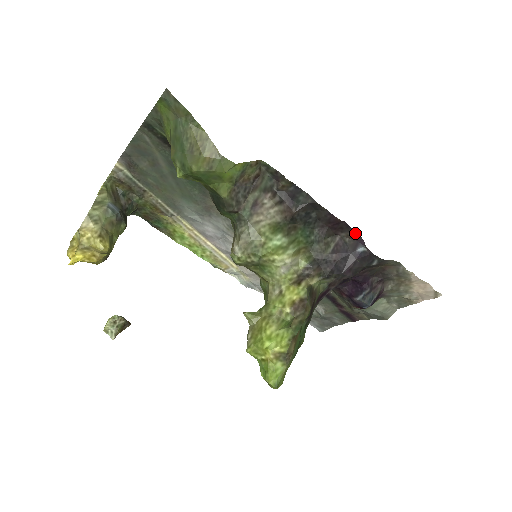
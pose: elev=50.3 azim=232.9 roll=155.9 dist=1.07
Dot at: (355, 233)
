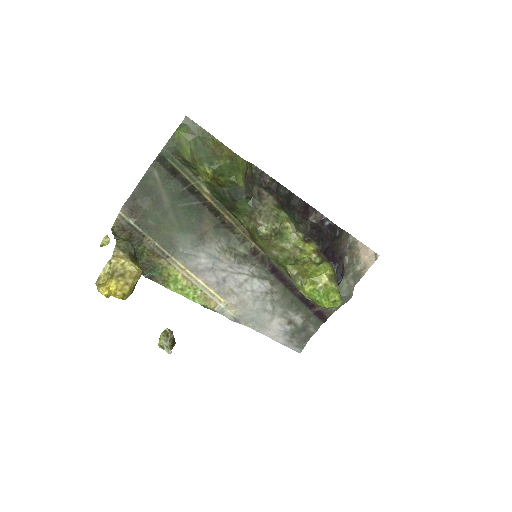
Dot at: (319, 214)
